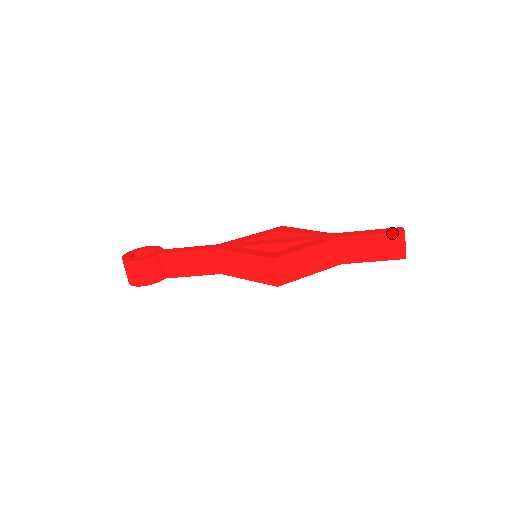
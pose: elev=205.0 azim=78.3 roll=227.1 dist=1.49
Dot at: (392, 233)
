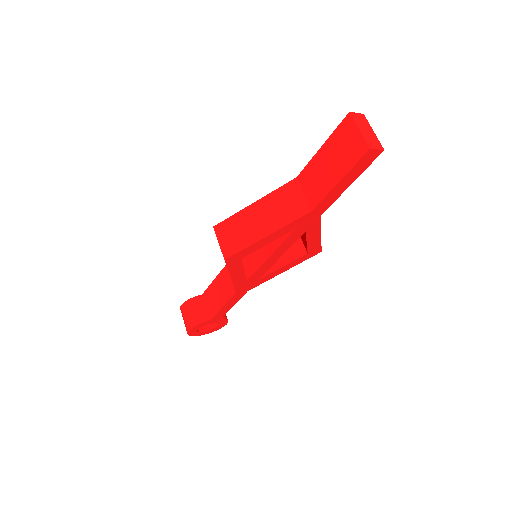
Dot at: (338, 127)
